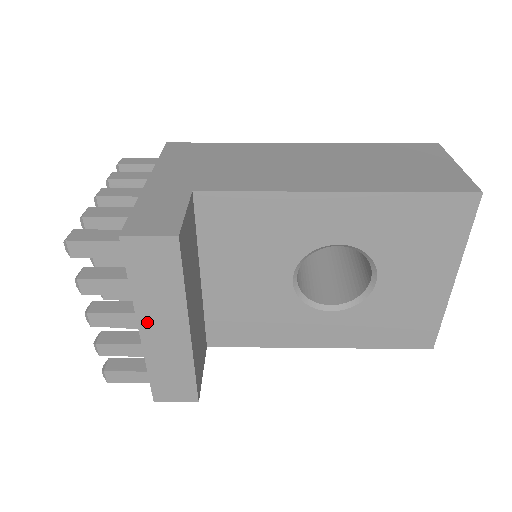
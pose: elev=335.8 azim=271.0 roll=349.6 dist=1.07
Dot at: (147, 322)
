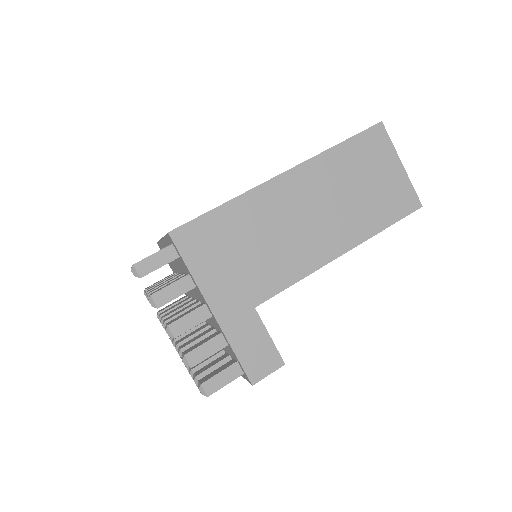
Dot at: occluded
